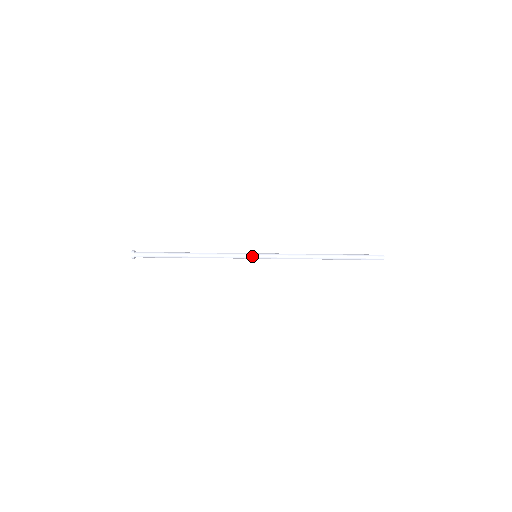
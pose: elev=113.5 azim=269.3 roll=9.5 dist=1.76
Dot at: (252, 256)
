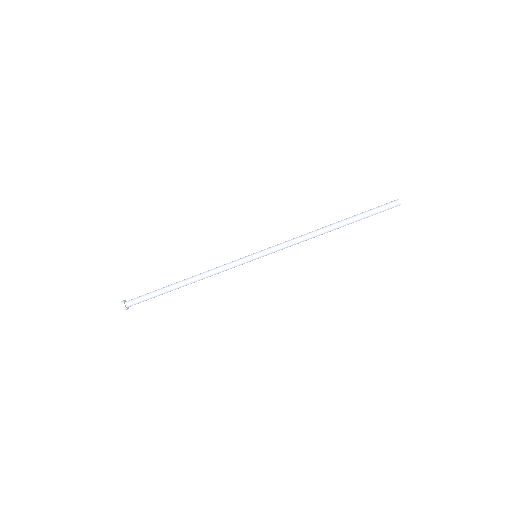
Dot at: (252, 259)
